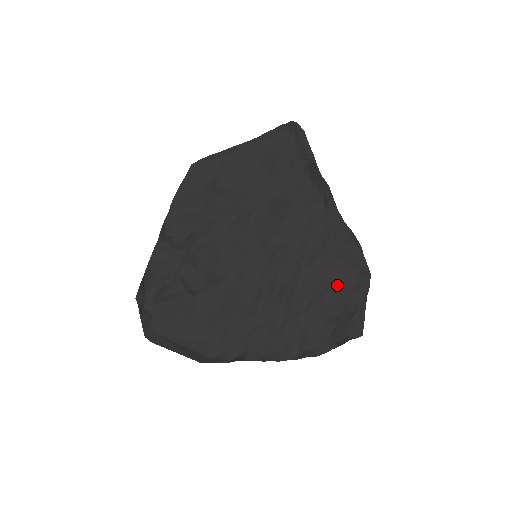
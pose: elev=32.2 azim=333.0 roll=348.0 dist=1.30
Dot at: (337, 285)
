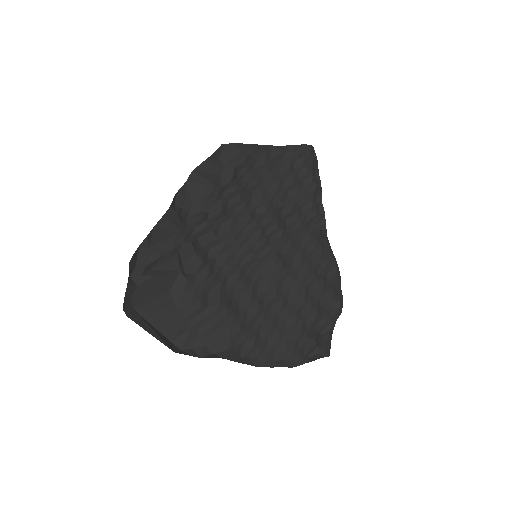
Dot at: (318, 304)
